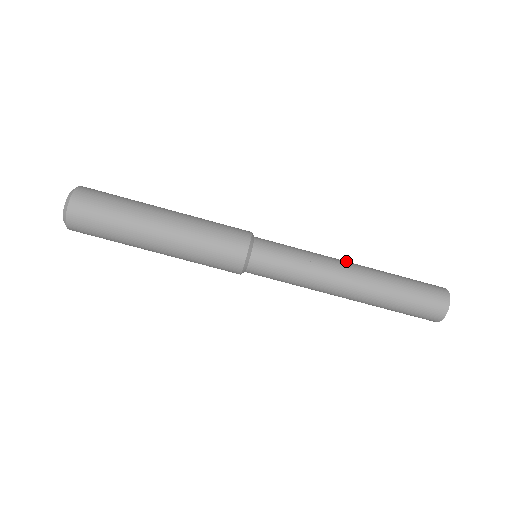
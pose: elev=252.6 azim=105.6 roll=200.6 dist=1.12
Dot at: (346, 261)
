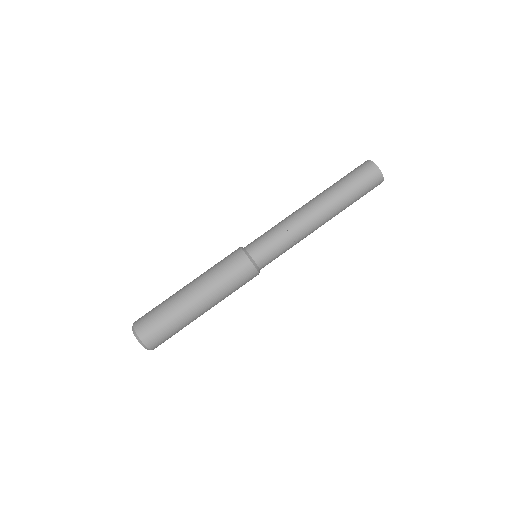
Dot at: (306, 208)
